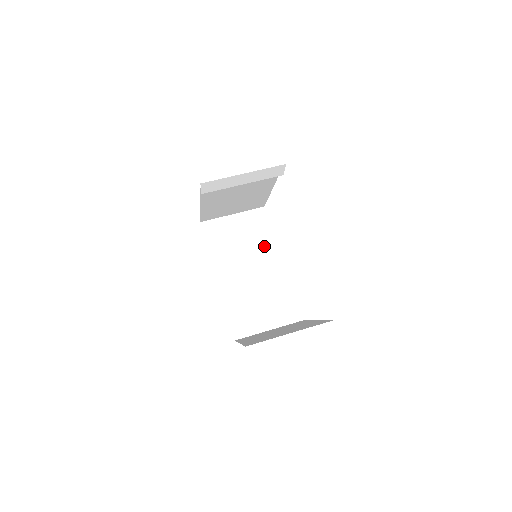
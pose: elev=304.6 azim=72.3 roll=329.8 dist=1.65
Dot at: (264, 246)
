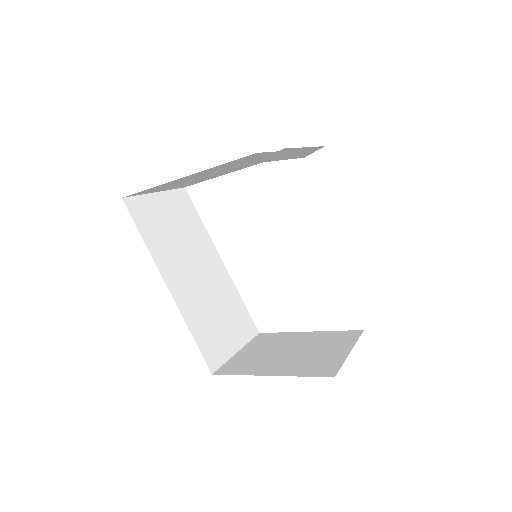
Dot at: (200, 241)
